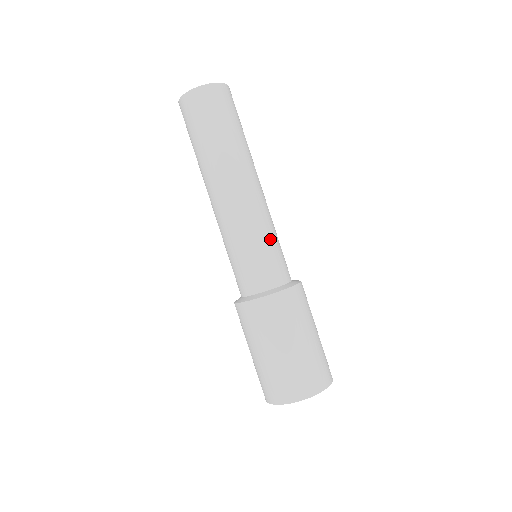
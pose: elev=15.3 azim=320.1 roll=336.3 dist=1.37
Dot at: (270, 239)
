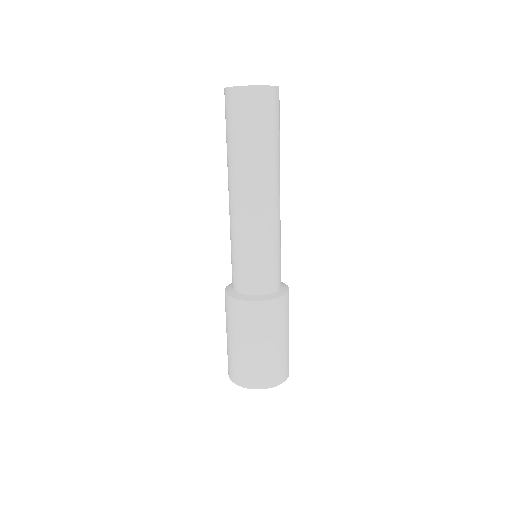
Dot at: (280, 245)
